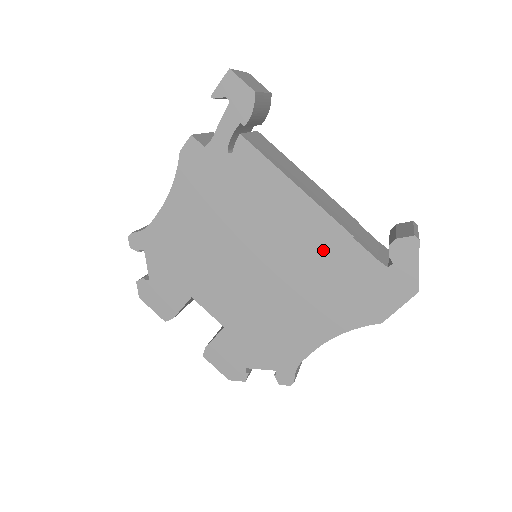
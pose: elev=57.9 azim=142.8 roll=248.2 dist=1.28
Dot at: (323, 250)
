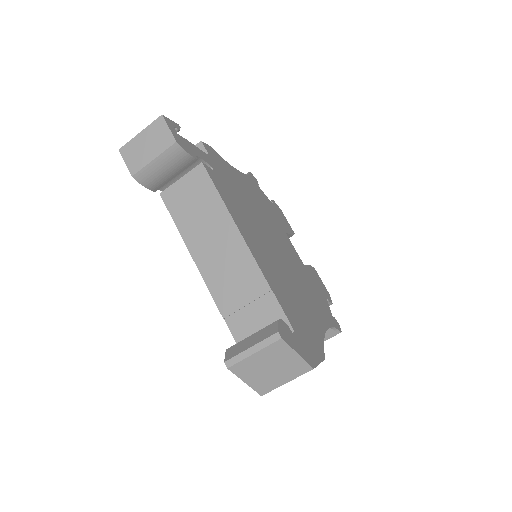
Dot at: occluded
